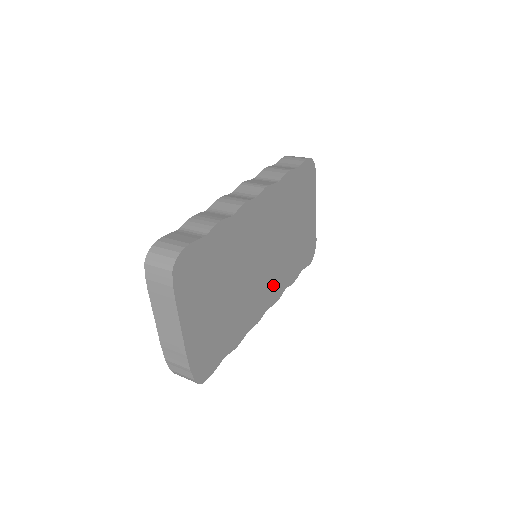
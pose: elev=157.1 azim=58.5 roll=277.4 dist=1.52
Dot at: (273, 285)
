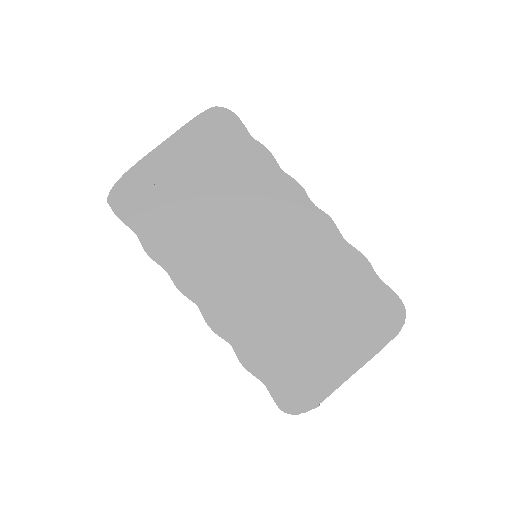
Dot at: (230, 303)
